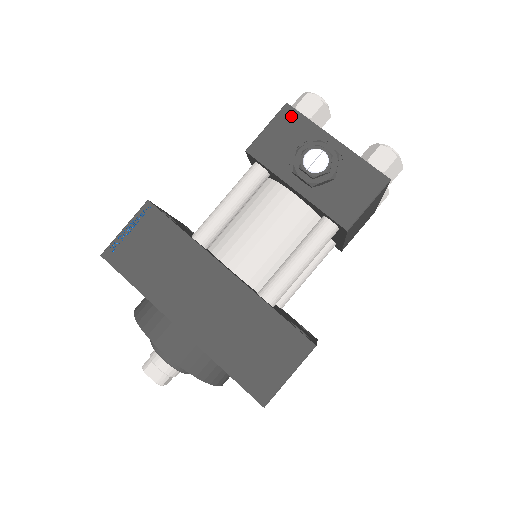
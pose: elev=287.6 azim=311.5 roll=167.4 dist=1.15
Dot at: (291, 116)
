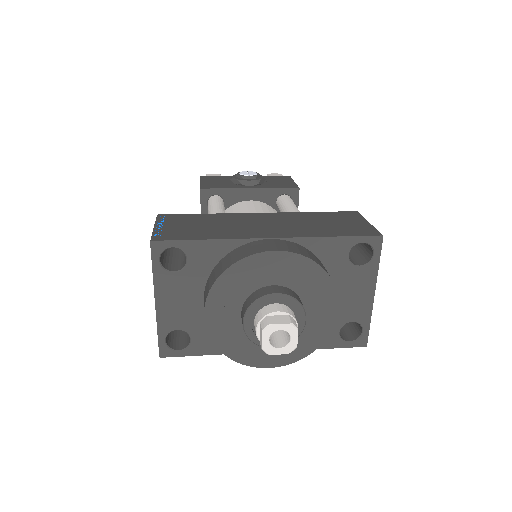
Dot at: (209, 178)
